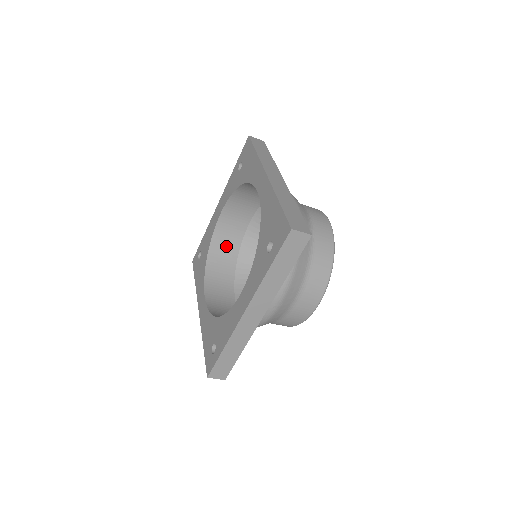
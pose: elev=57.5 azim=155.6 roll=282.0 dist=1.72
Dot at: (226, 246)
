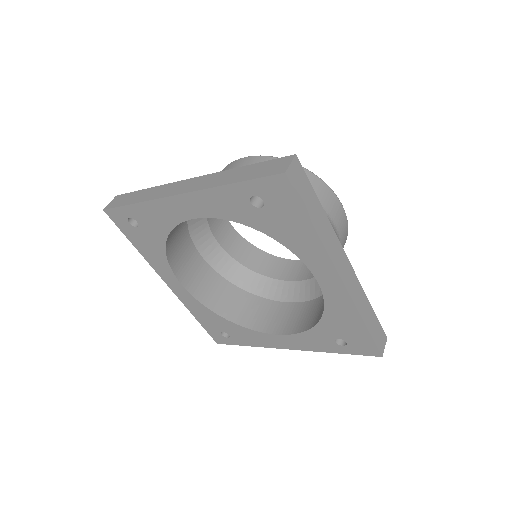
Dot at: occluded
